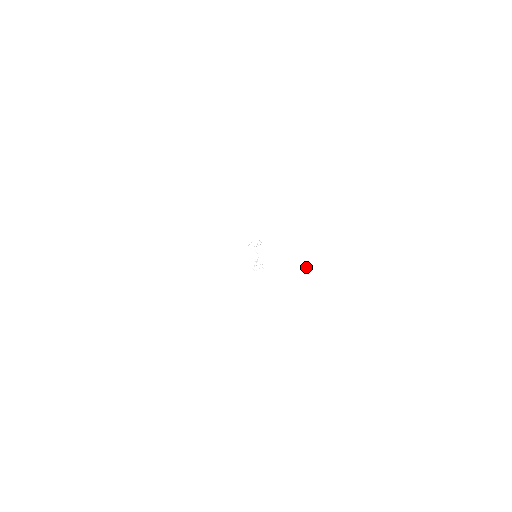
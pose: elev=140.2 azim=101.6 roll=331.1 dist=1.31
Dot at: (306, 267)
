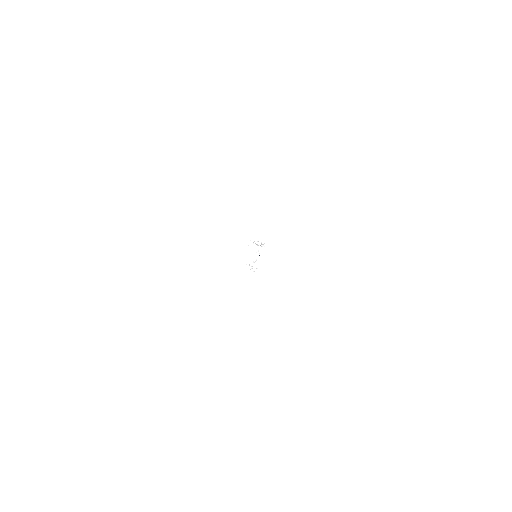
Dot at: (251, 279)
